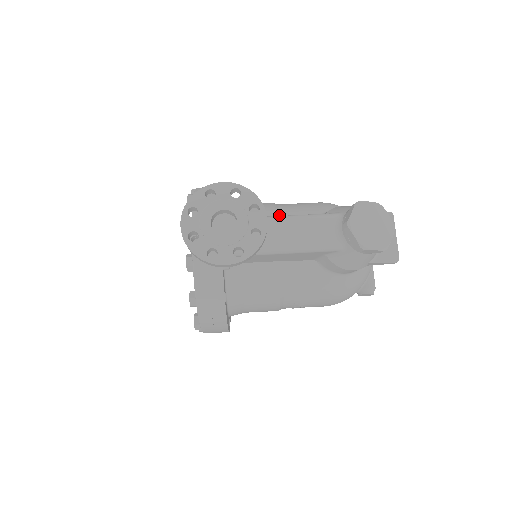
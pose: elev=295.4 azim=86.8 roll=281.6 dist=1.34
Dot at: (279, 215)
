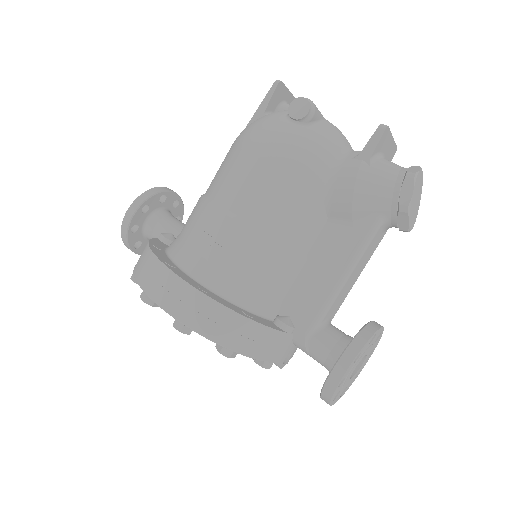
Dot at: (294, 249)
